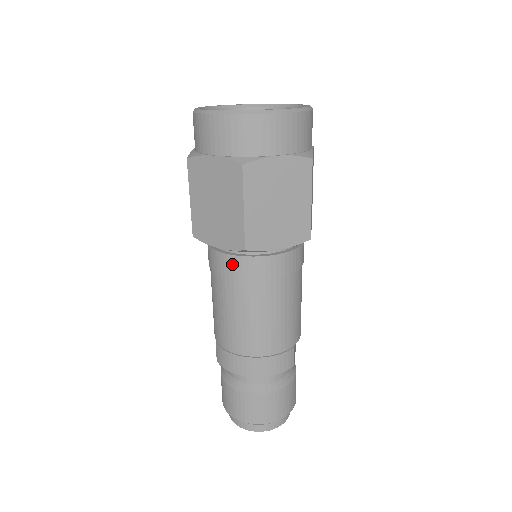
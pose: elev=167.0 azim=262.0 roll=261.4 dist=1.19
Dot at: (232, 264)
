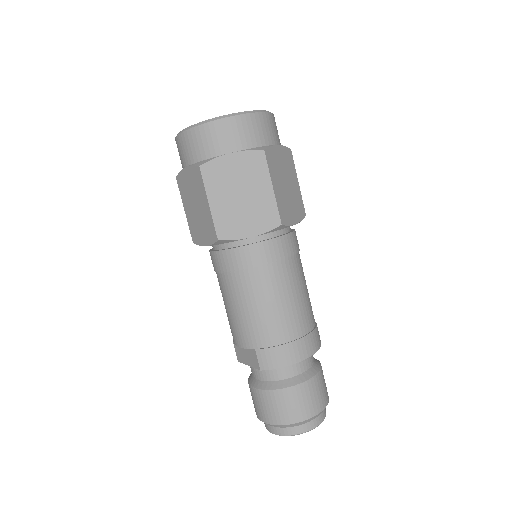
Dot at: (264, 250)
